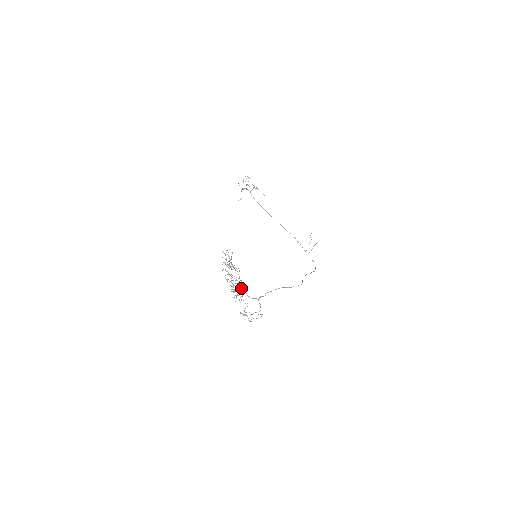
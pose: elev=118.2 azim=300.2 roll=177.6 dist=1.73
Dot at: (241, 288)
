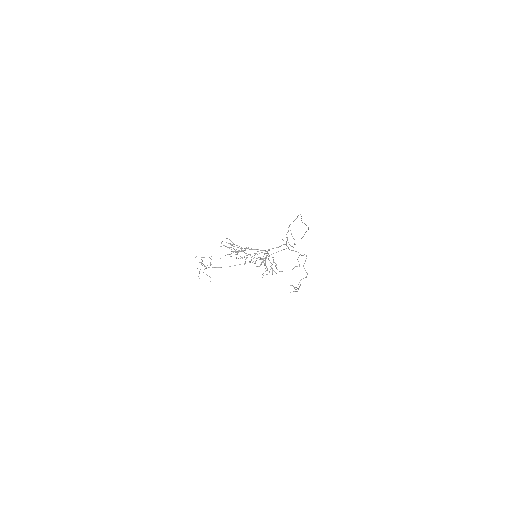
Dot at: (266, 255)
